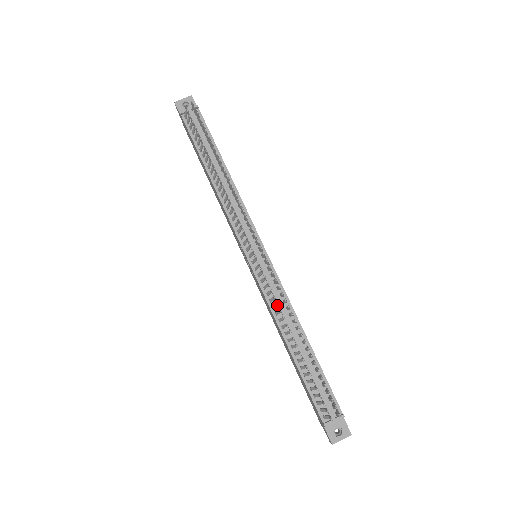
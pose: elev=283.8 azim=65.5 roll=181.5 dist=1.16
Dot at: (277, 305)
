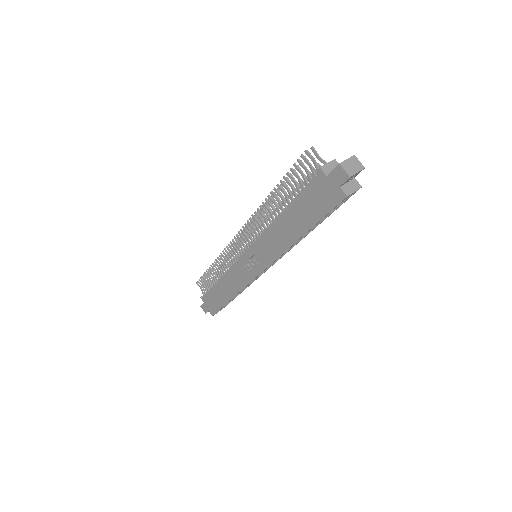
Dot at: (257, 214)
